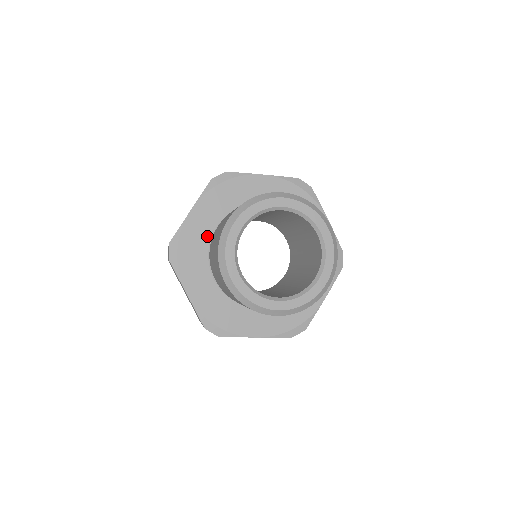
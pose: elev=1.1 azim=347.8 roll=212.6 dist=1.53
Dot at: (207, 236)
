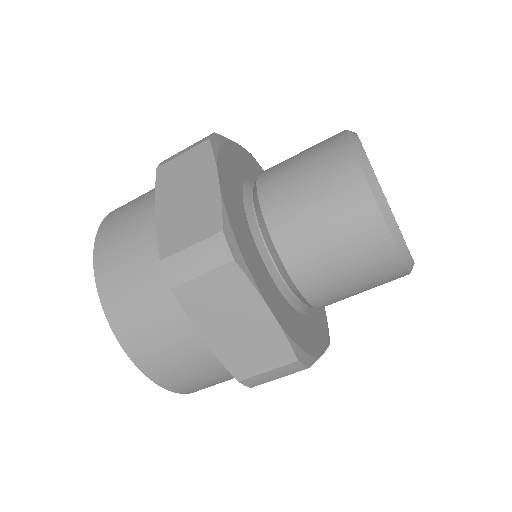
Dot at: (244, 220)
